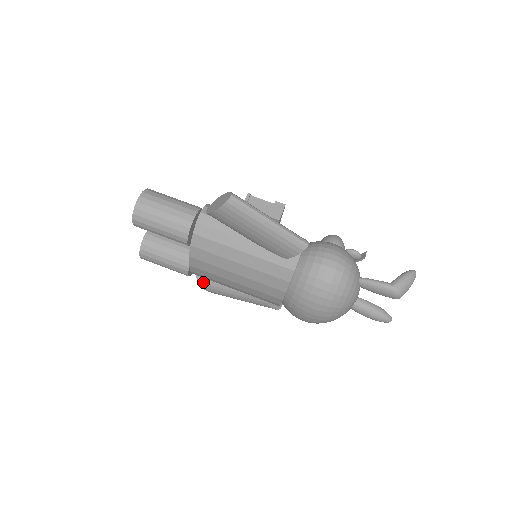
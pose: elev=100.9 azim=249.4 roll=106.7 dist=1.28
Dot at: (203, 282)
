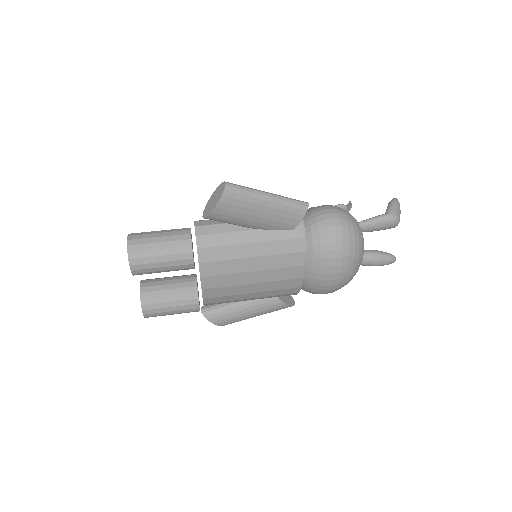
Dot at: (212, 316)
